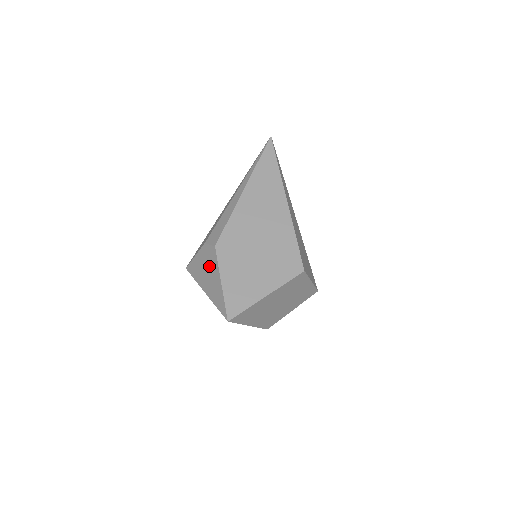
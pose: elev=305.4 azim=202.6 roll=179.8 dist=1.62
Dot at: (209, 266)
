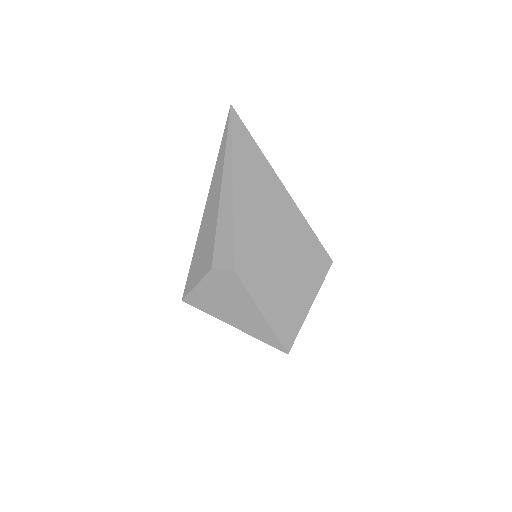
Dot at: (231, 296)
